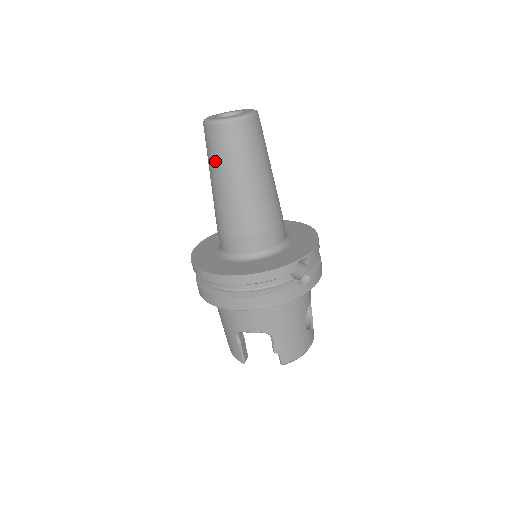
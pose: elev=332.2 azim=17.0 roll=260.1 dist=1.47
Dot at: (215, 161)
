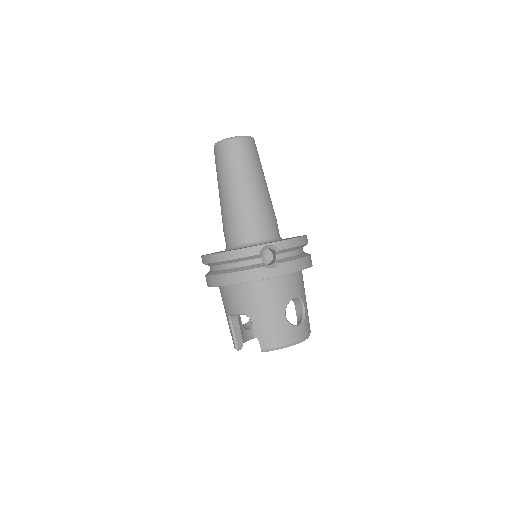
Dot at: (217, 173)
